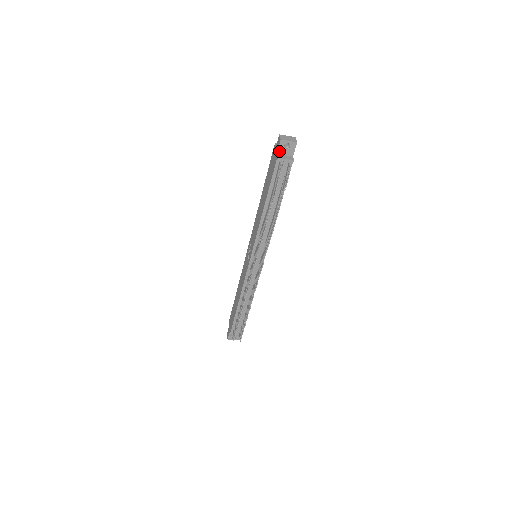
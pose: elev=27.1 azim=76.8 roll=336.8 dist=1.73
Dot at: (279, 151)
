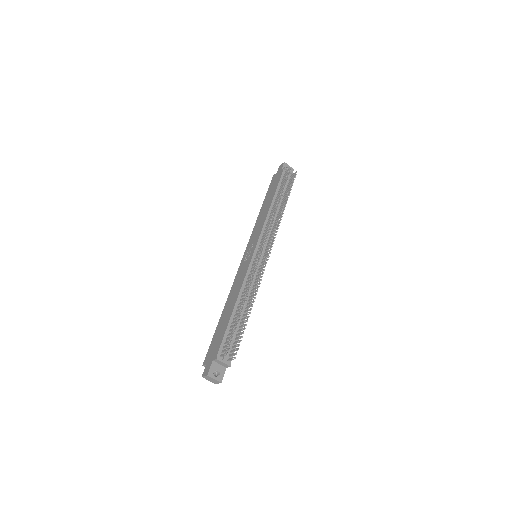
Dot at: occluded
